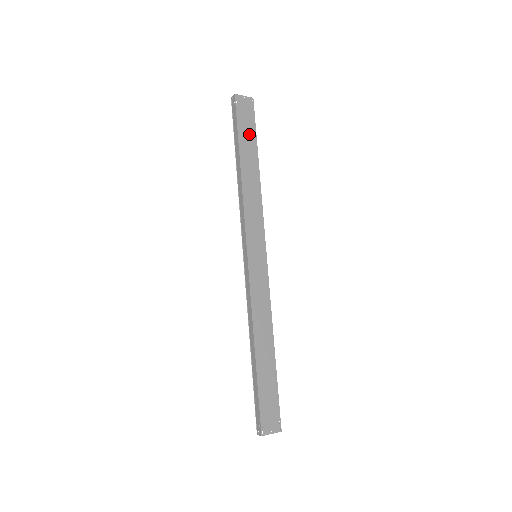
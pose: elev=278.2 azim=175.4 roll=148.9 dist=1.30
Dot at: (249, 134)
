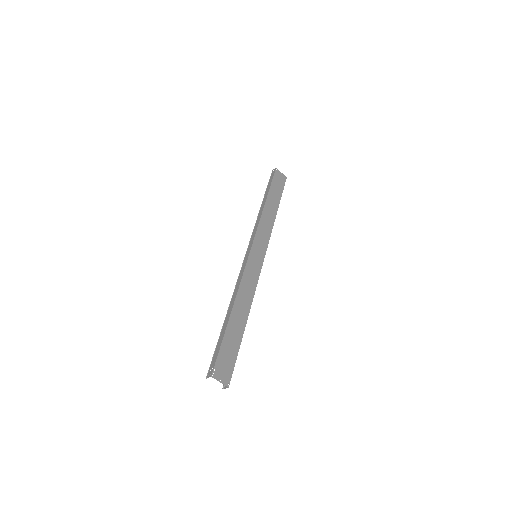
Dot at: (277, 191)
